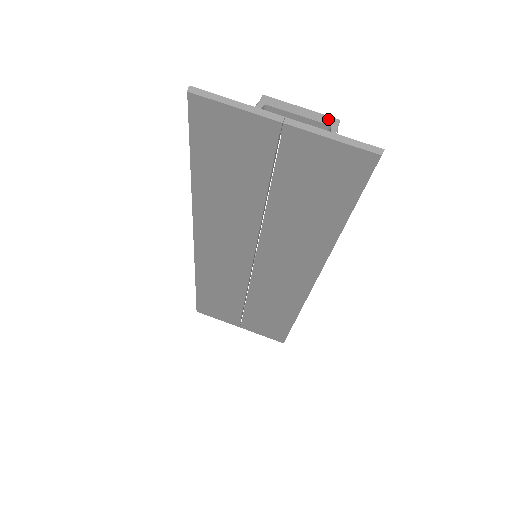
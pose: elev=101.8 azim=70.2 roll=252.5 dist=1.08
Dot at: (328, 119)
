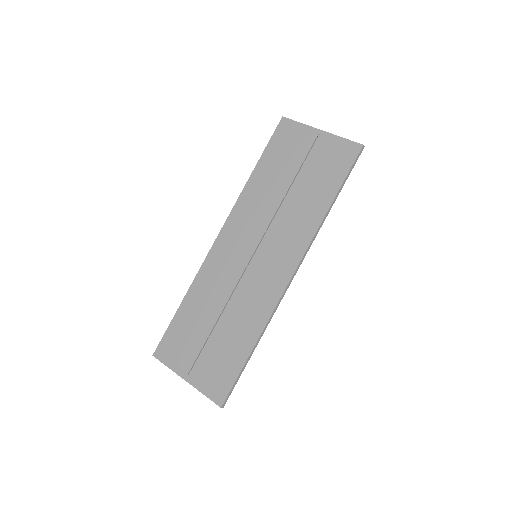
Dot at: occluded
